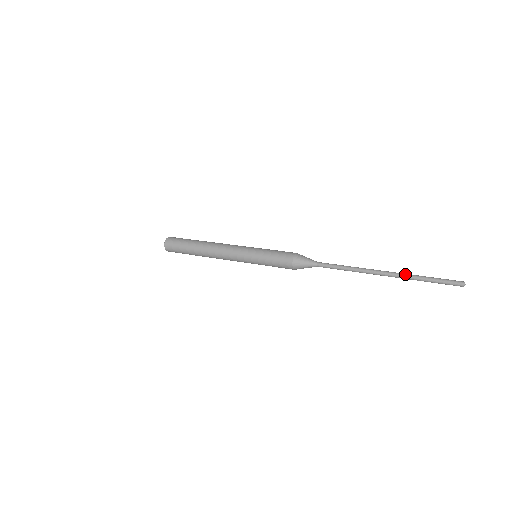
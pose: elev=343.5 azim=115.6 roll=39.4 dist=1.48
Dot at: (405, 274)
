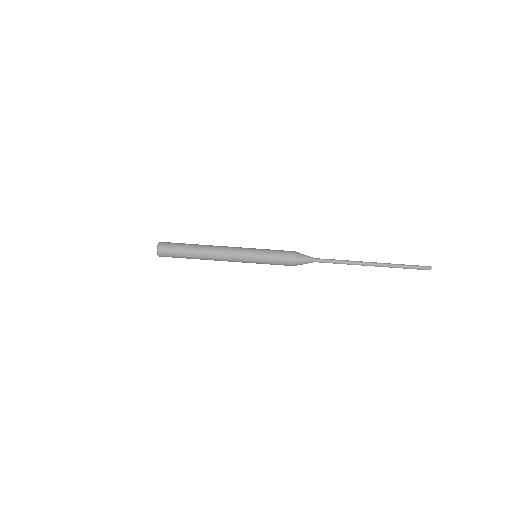
Dot at: occluded
